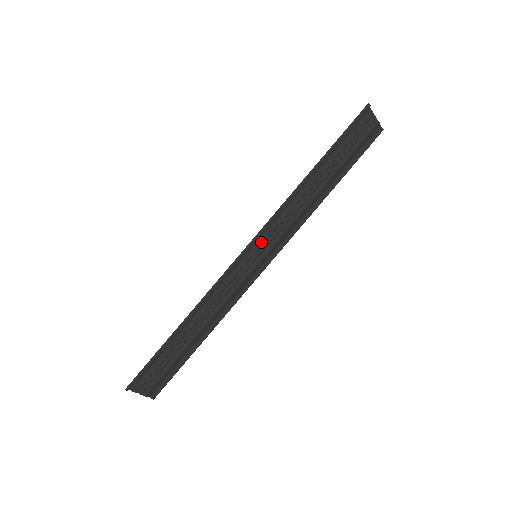
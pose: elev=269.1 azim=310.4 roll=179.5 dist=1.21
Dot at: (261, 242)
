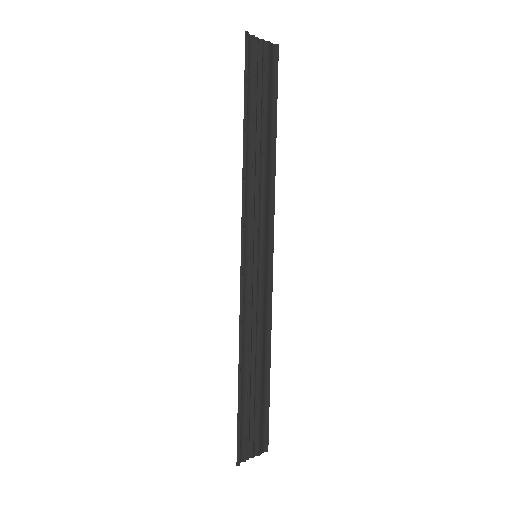
Dot at: (250, 240)
